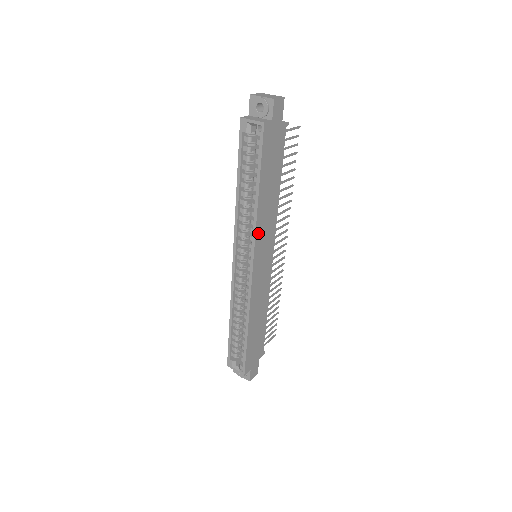
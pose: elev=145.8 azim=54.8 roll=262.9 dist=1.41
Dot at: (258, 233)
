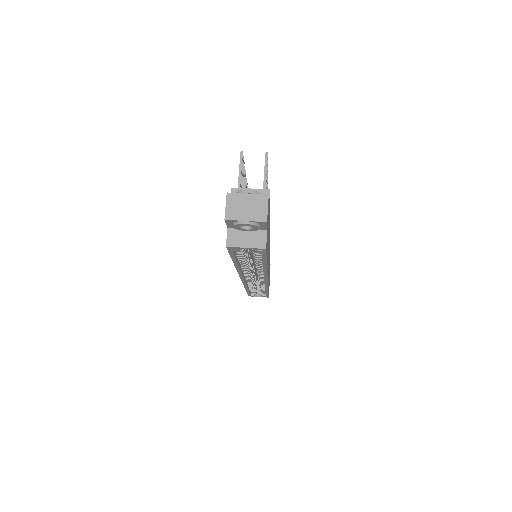
Dot at: occluded
